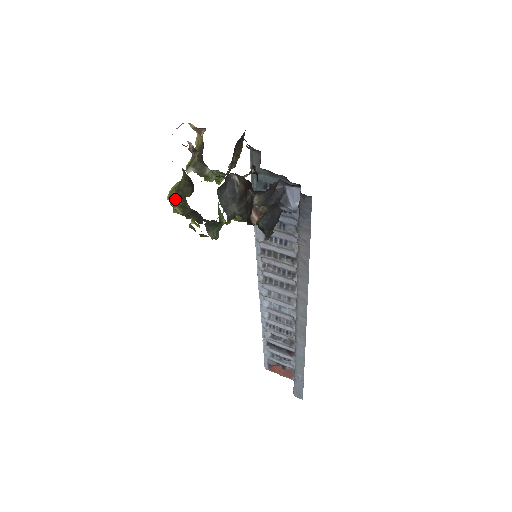
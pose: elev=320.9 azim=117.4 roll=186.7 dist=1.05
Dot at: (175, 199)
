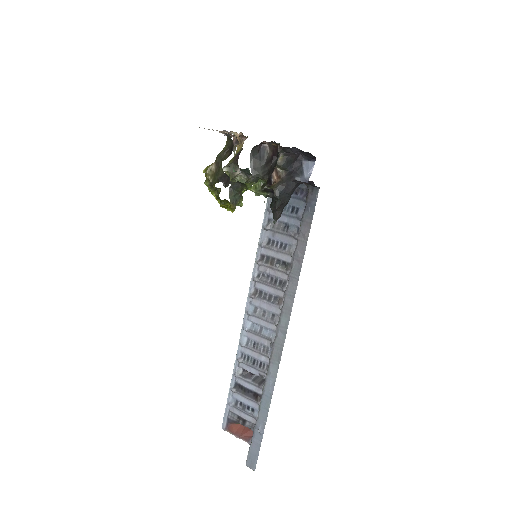
Dot at: (211, 167)
